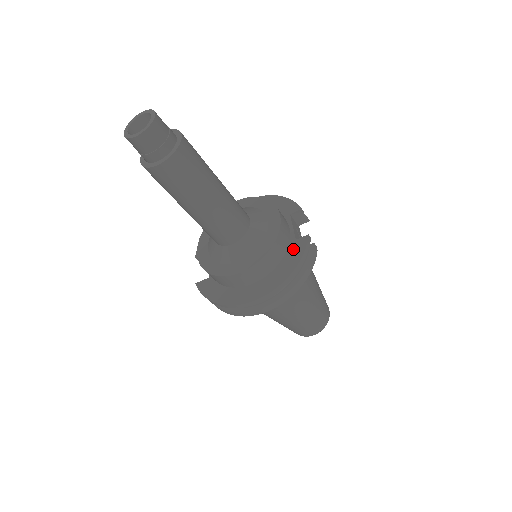
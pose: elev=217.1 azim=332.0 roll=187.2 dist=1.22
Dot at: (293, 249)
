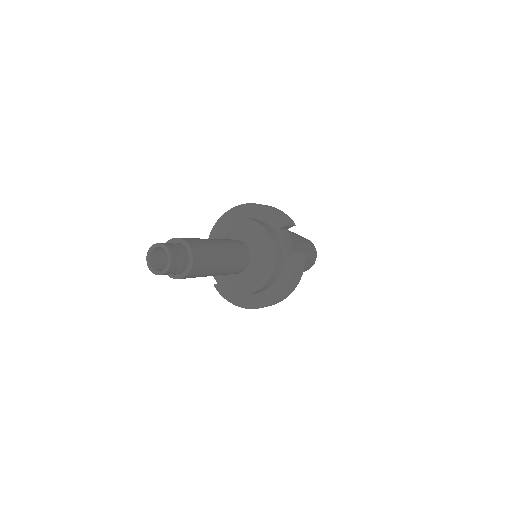
Dot at: (287, 265)
